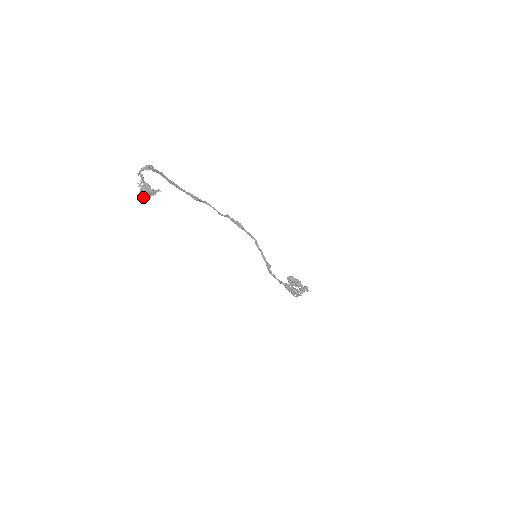
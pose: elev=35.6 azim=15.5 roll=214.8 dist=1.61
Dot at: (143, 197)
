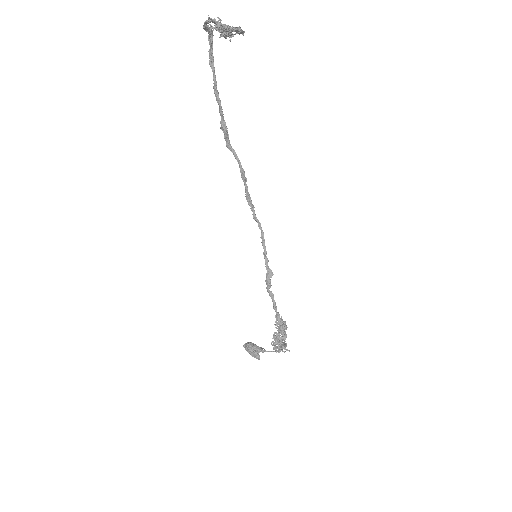
Dot at: (222, 28)
